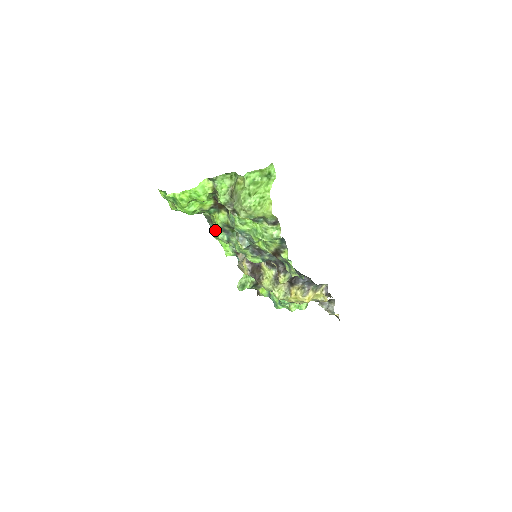
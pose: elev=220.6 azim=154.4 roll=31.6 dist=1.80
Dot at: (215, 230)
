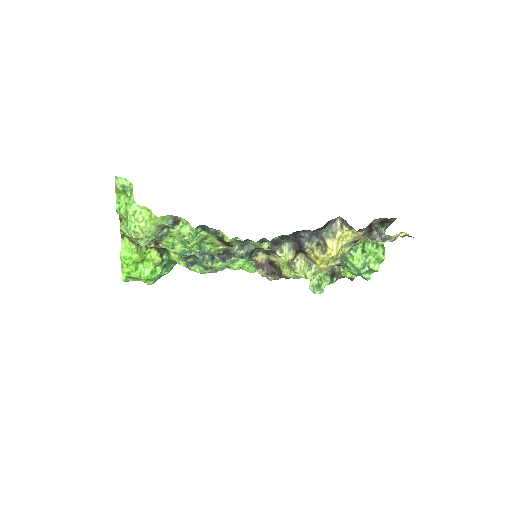
Dot at: occluded
